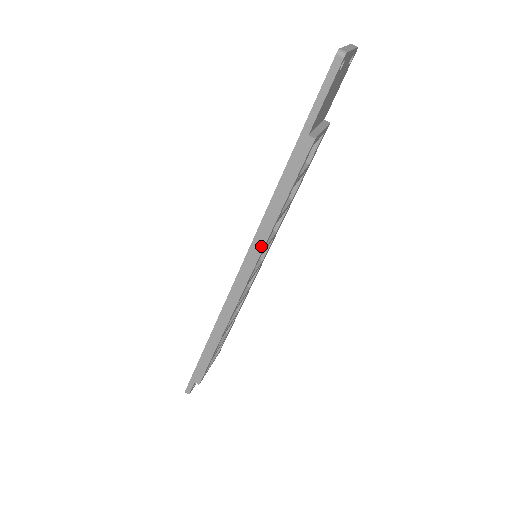
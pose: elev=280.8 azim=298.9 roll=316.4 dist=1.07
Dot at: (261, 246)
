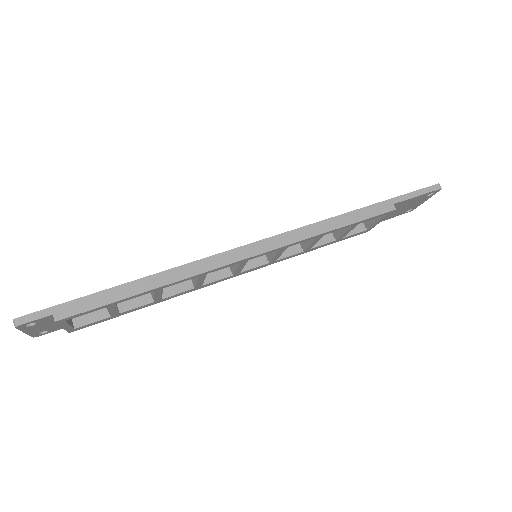
Dot at: (297, 239)
